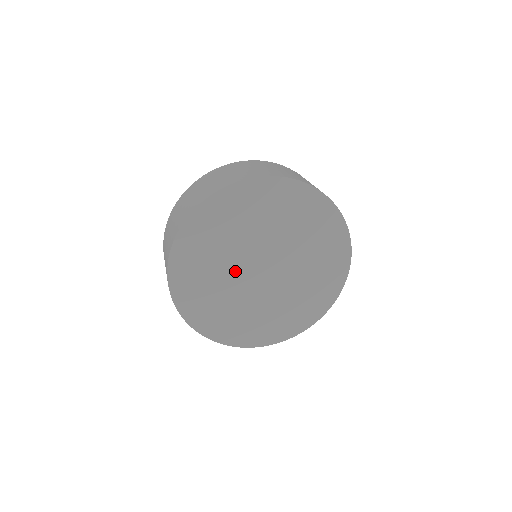
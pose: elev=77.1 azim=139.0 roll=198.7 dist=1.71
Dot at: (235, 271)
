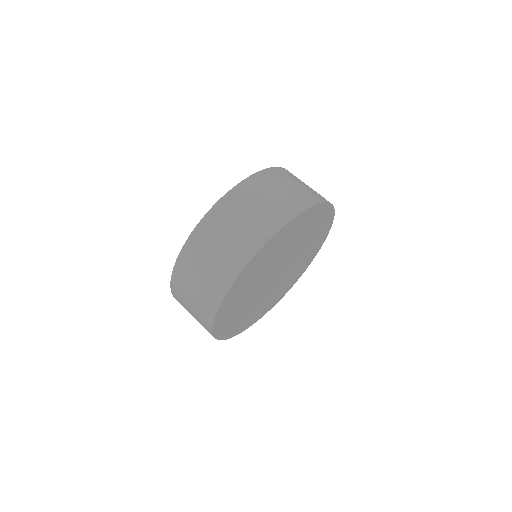
Dot at: (260, 286)
